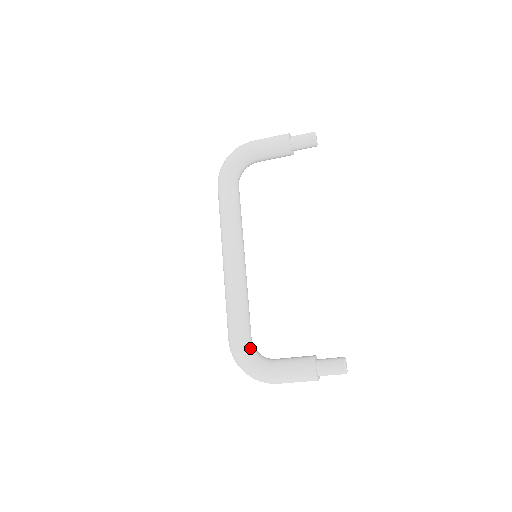
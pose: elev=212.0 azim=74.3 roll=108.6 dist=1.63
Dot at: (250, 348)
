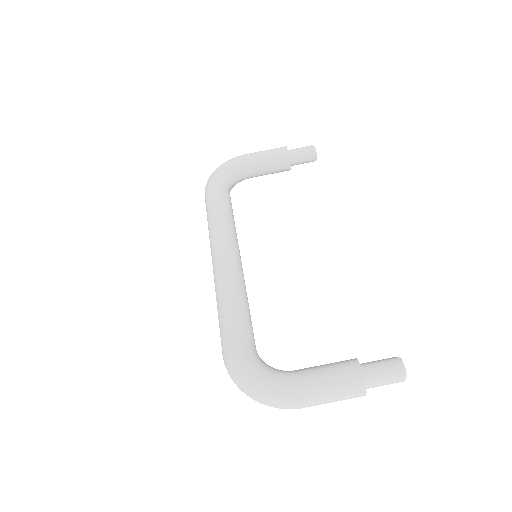
Dot at: (257, 357)
